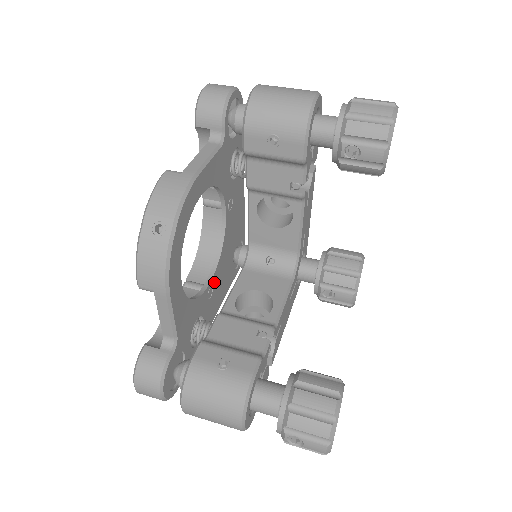
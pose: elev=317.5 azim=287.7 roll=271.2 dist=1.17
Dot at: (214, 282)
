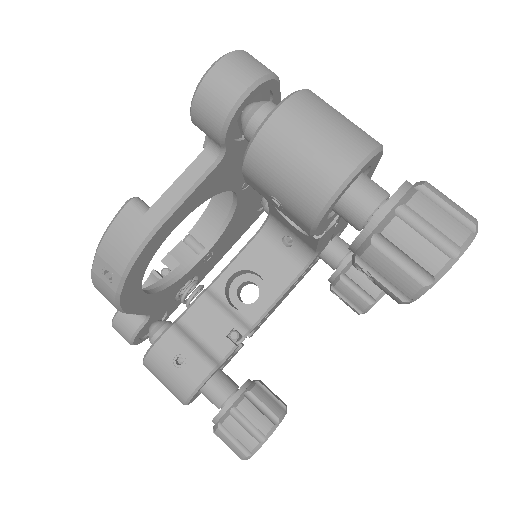
Dot at: (216, 246)
